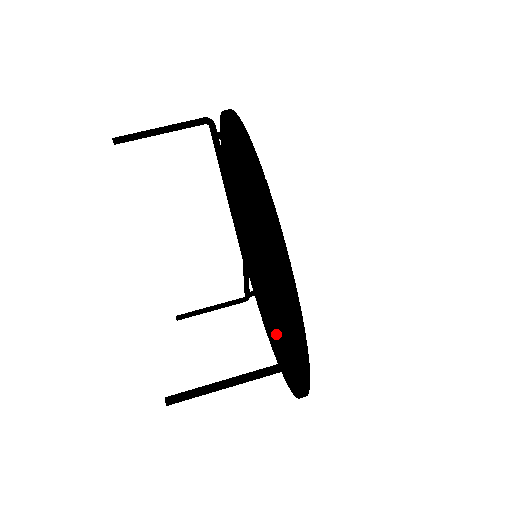
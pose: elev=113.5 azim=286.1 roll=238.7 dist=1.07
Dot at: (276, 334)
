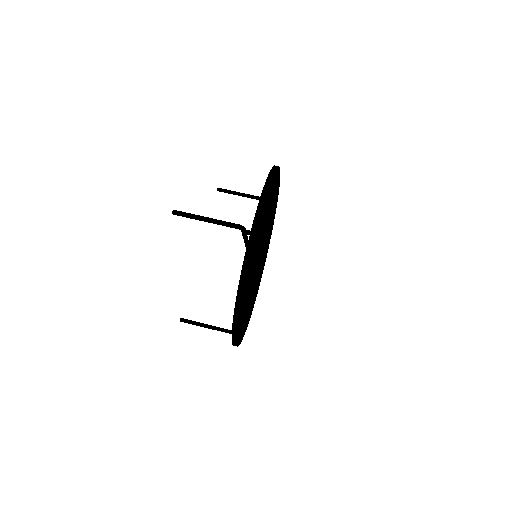
Dot at: occluded
